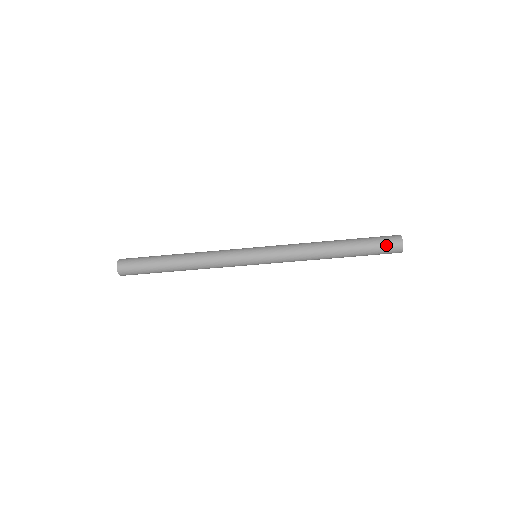
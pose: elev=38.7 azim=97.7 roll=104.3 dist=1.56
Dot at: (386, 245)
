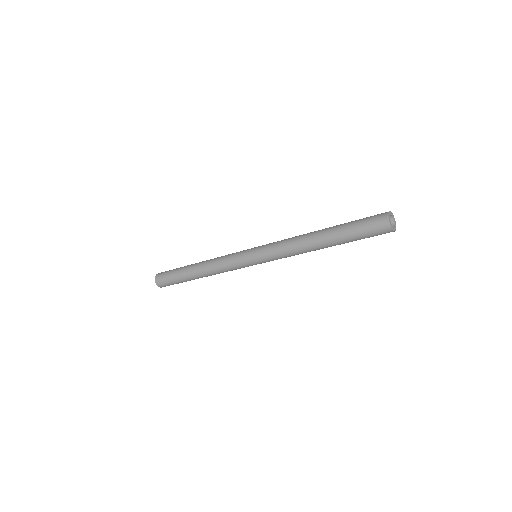
Dot at: (370, 224)
